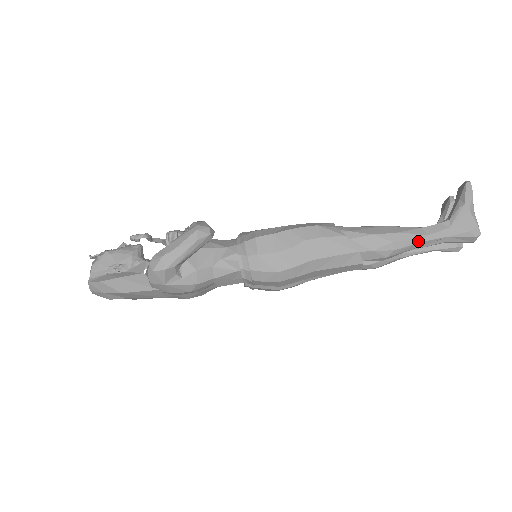
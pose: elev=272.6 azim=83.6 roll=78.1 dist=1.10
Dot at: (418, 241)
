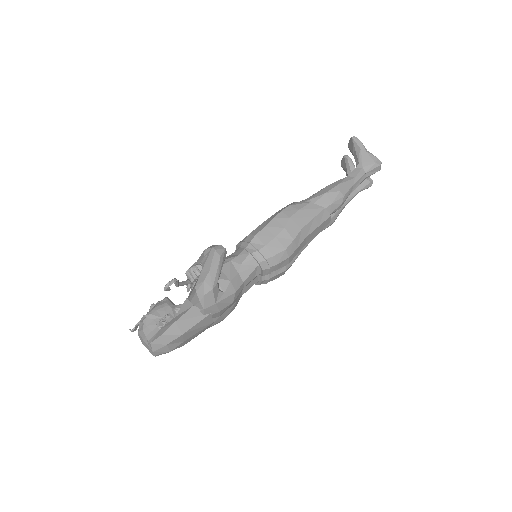
Dot at: (352, 184)
